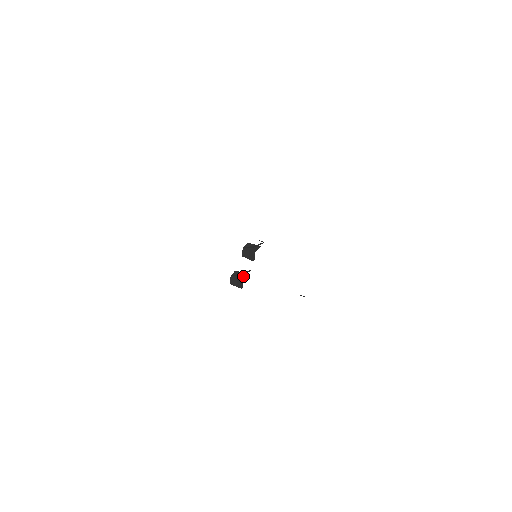
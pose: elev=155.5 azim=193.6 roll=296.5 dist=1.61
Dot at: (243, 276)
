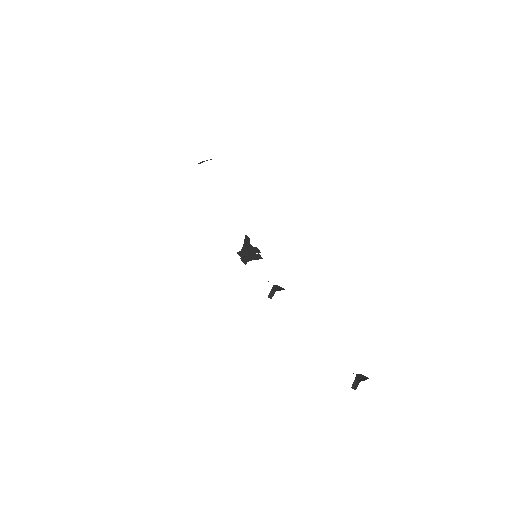
Dot at: occluded
